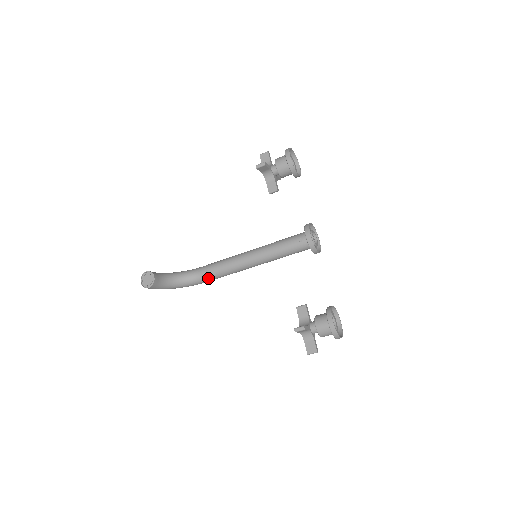
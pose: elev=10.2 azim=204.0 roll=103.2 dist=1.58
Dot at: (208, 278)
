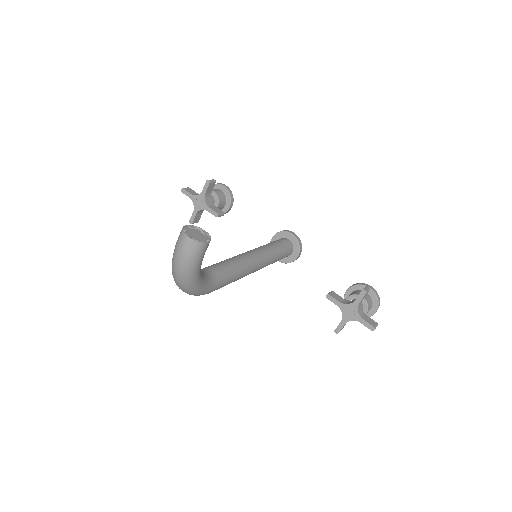
Dot at: (222, 278)
